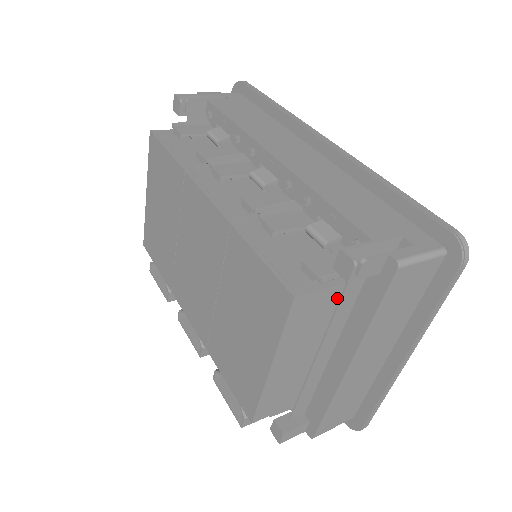
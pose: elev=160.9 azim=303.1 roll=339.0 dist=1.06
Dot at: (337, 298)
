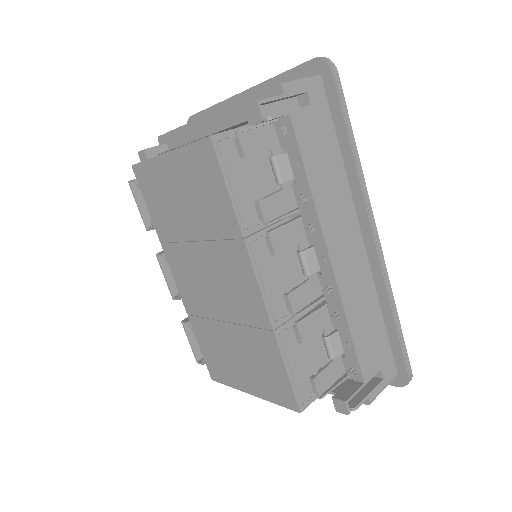
Dot at: occluded
